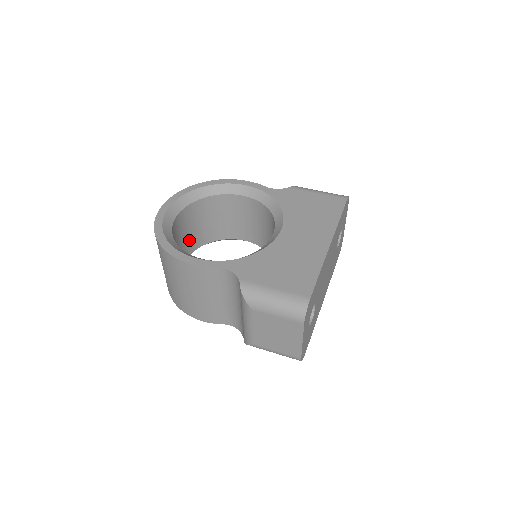
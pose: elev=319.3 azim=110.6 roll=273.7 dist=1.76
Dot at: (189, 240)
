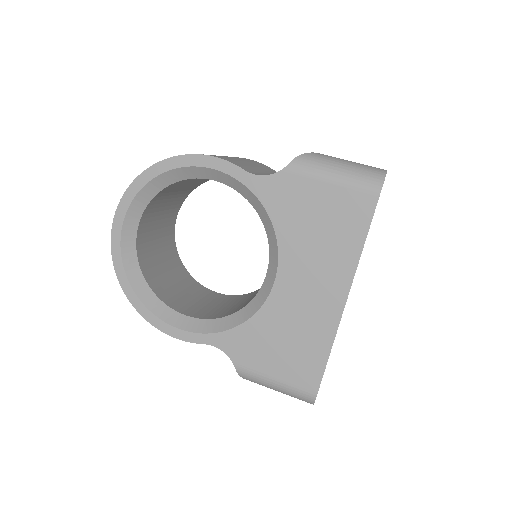
Dot at: (168, 211)
